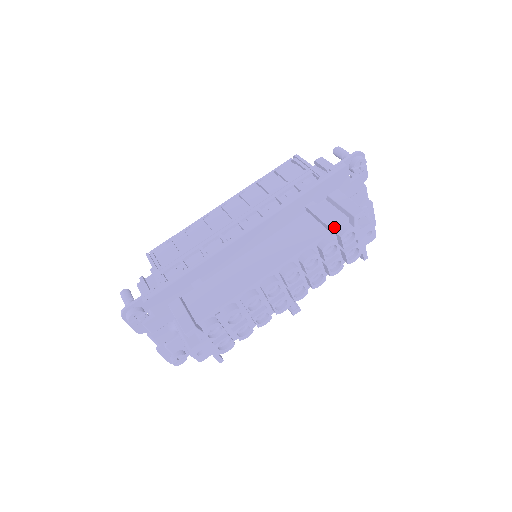
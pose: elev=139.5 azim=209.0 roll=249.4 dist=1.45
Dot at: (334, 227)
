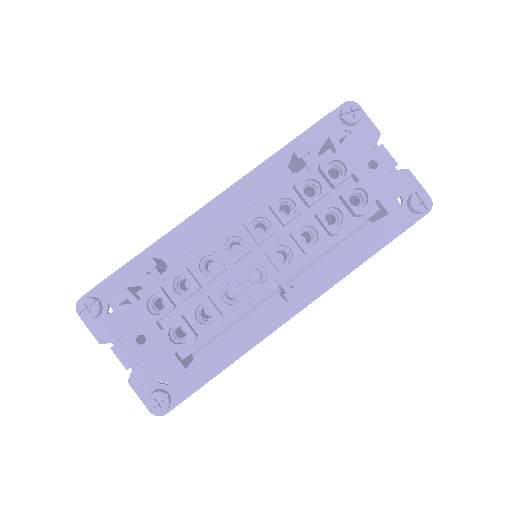
Dot at: (300, 150)
